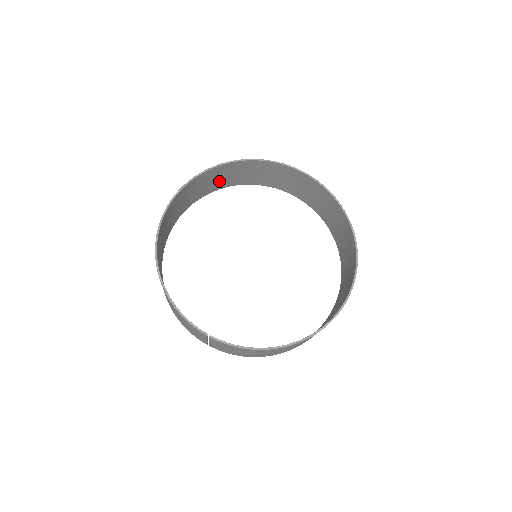
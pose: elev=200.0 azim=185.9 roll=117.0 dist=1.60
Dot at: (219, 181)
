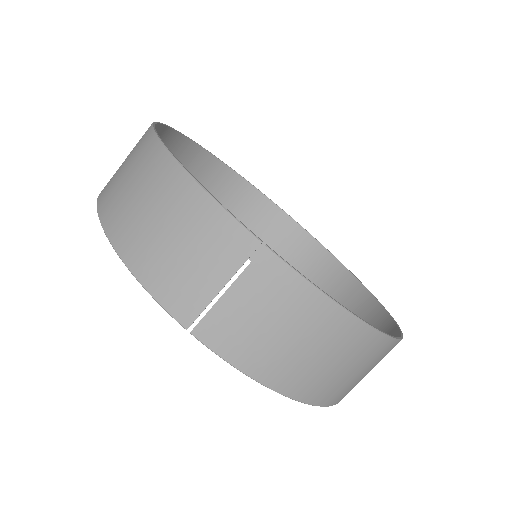
Dot at: occluded
